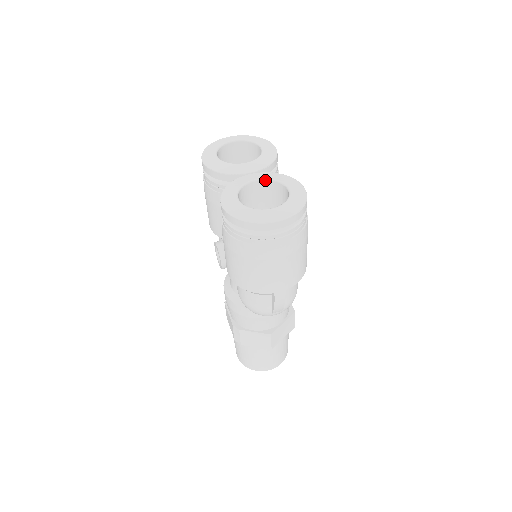
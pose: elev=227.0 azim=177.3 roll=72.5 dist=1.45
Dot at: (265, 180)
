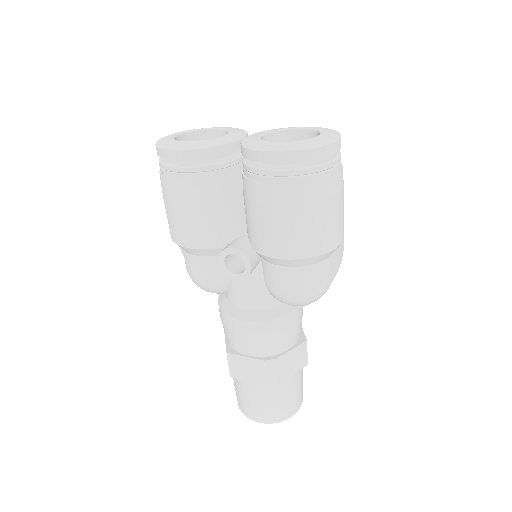
Dot at: (269, 133)
